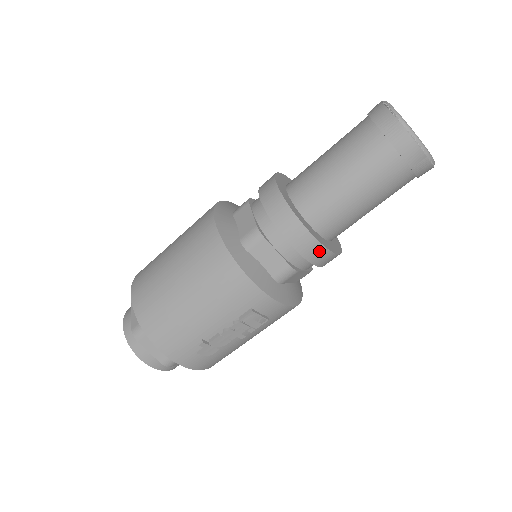
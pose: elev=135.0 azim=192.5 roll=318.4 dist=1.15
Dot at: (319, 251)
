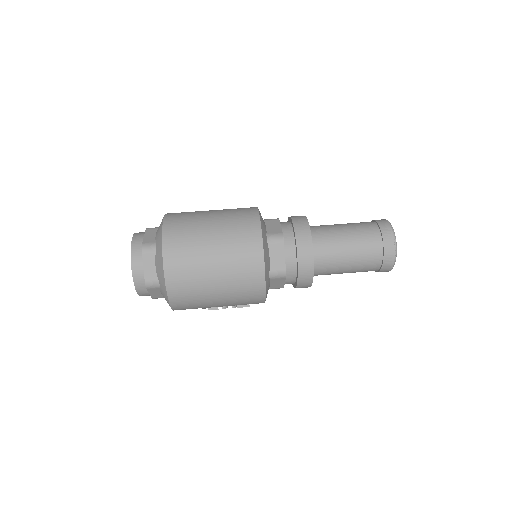
Dot at: occluded
